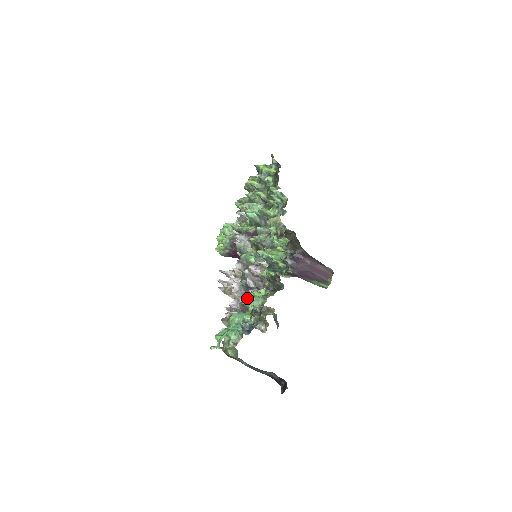
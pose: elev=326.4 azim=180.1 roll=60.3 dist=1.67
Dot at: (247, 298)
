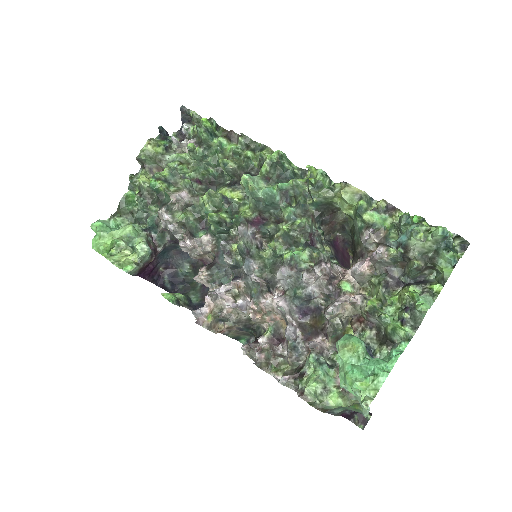
Dot at: (333, 313)
